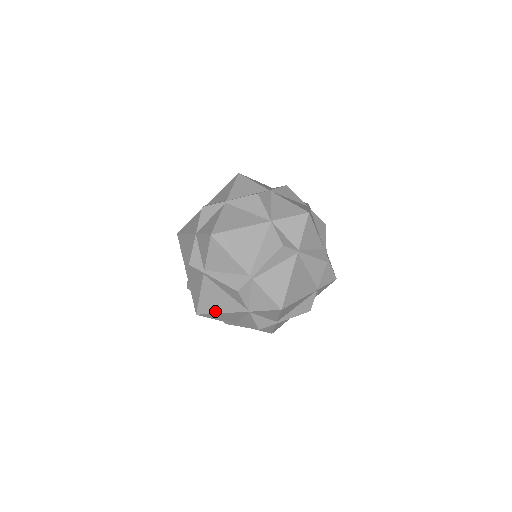
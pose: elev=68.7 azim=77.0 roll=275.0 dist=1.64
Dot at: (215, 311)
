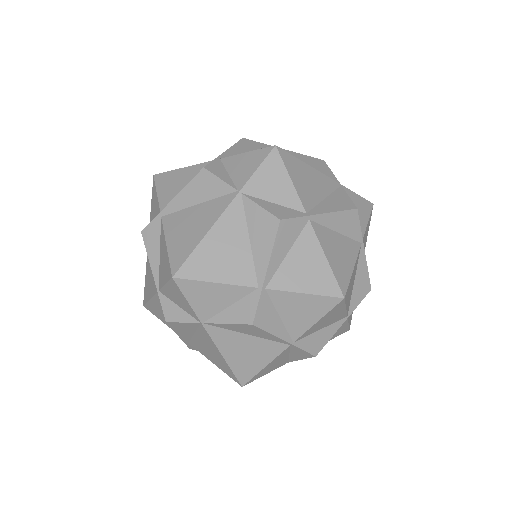
Dot at: (196, 241)
